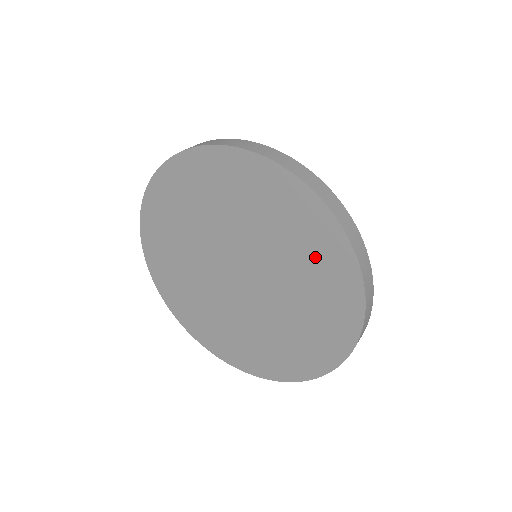
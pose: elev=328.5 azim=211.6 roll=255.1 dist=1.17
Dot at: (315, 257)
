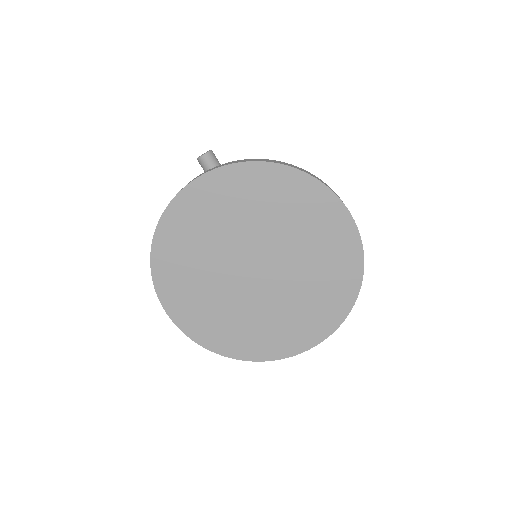
Dot at: (330, 288)
